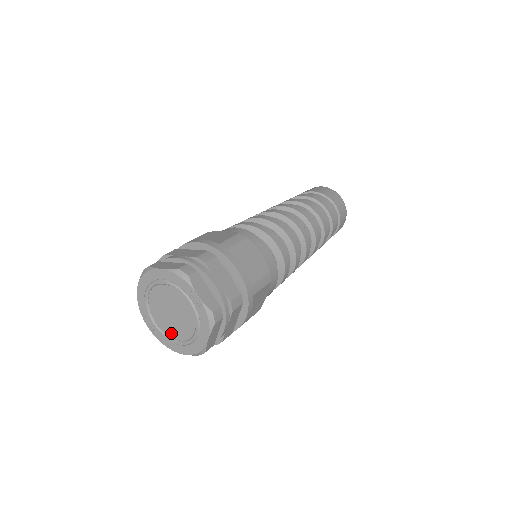
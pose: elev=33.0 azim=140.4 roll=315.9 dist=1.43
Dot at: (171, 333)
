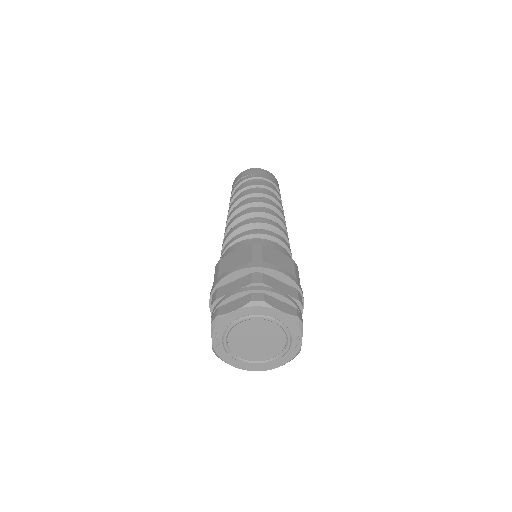
Dot at: (239, 352)
